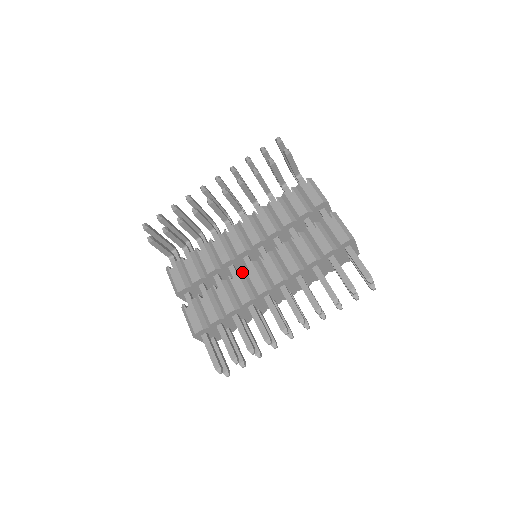
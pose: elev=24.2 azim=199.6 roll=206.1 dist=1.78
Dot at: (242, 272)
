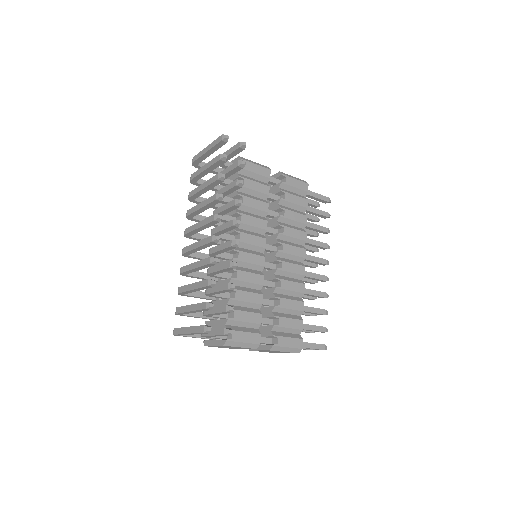
Dot at: (276, 275)
